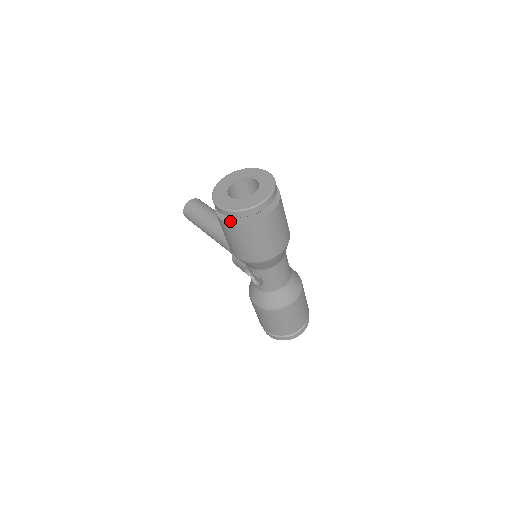
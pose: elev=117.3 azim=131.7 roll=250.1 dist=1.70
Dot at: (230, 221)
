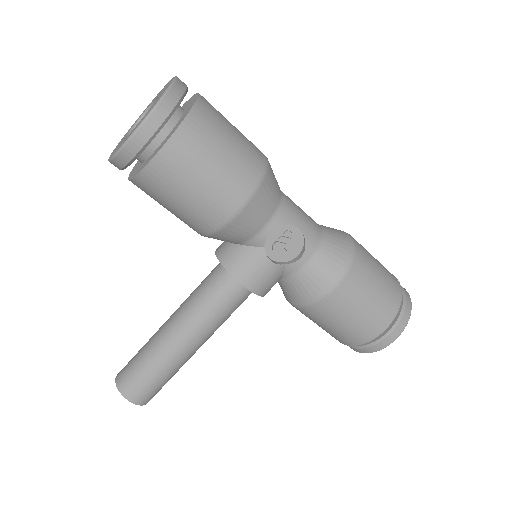
Dot at: (174, 130)
